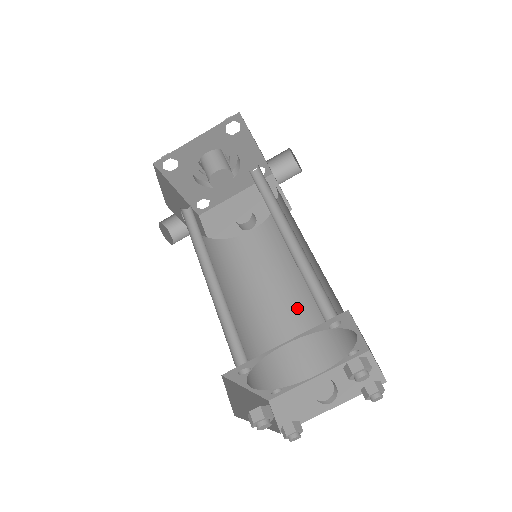
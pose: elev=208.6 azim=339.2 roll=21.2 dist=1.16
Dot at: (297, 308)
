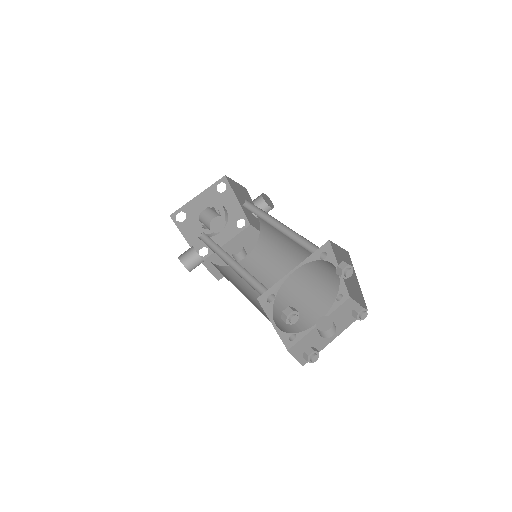
Dot at: (292, 290)
